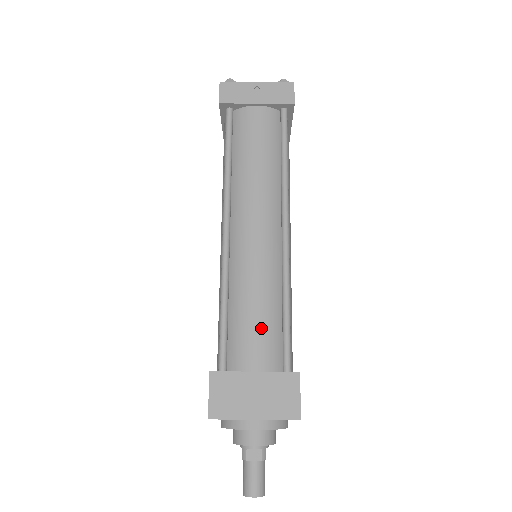
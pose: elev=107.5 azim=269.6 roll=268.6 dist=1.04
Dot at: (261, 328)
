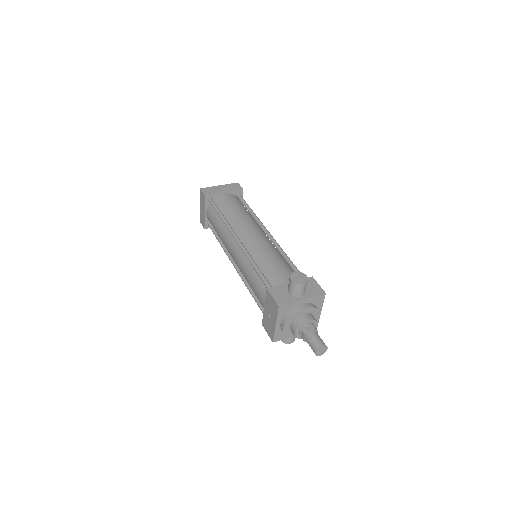
Dot at: (281, 268)
